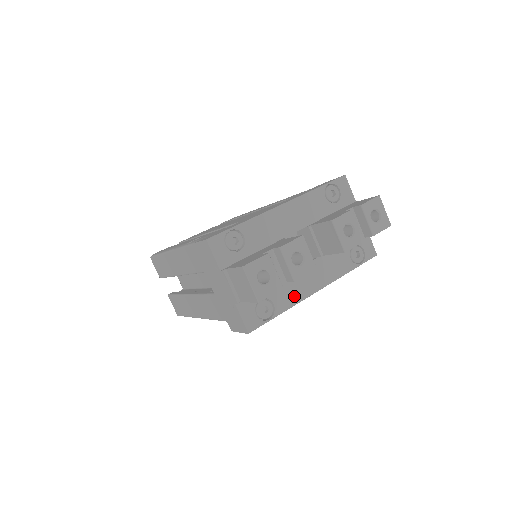
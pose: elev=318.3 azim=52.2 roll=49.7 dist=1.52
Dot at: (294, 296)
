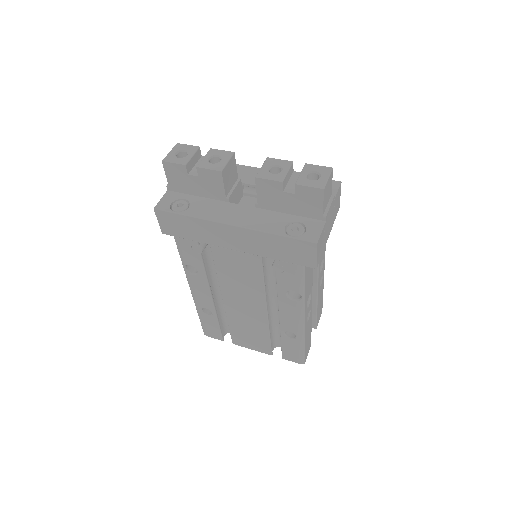
Dot at: (208, 214)
